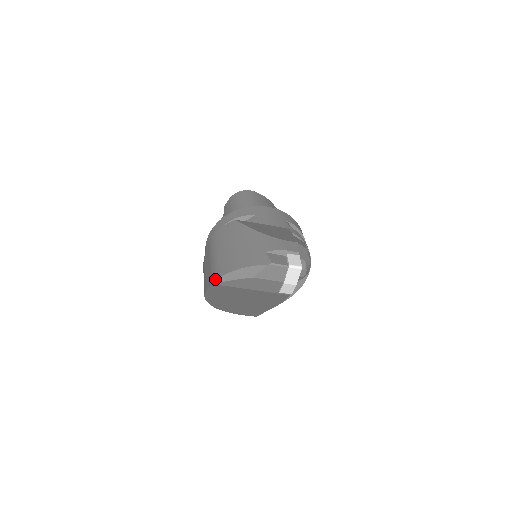
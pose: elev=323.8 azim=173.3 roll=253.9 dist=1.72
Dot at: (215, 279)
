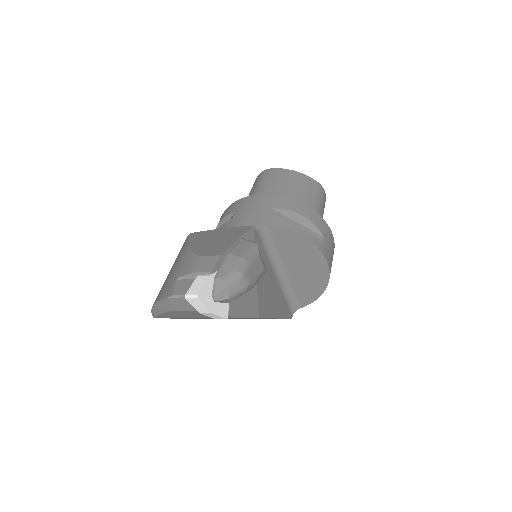
Dot at: (152, 313)
